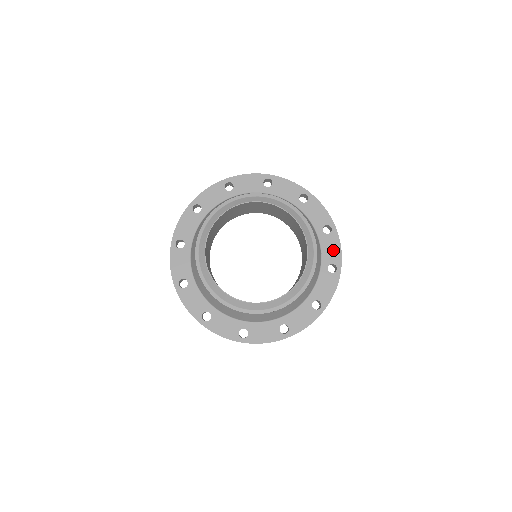
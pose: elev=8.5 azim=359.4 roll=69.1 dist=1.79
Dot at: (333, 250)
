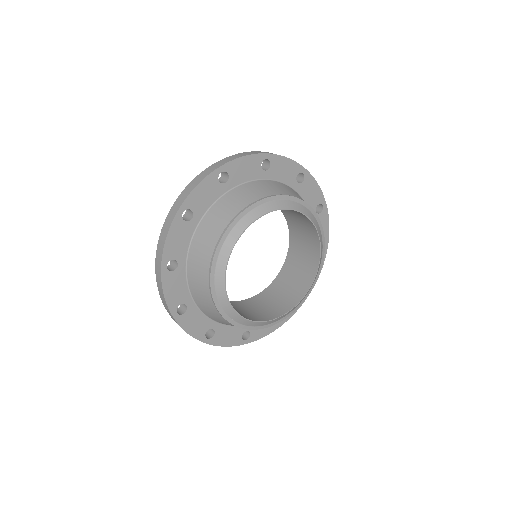
Dot at: occluded
